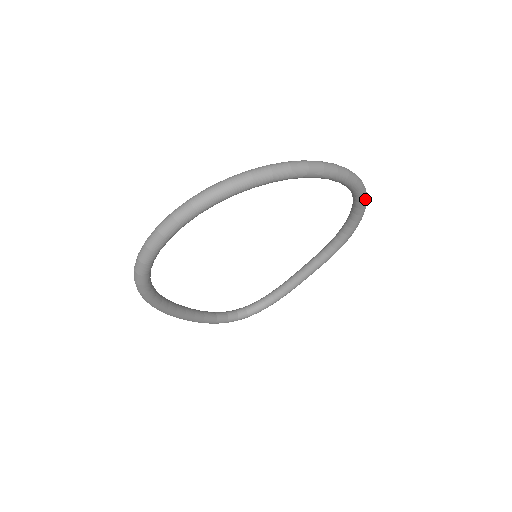
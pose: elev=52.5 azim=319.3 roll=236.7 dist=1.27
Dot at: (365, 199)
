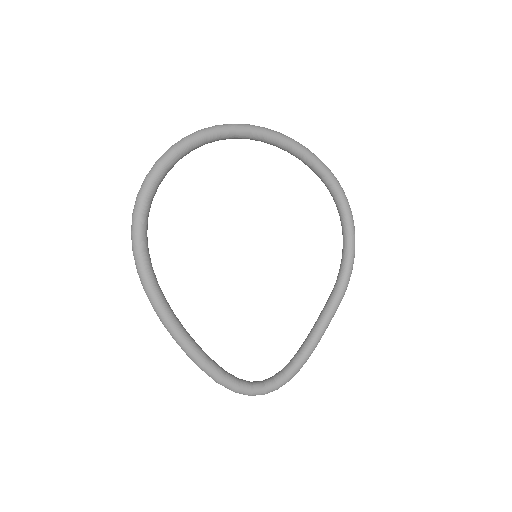
Dot at: (347, 202)
